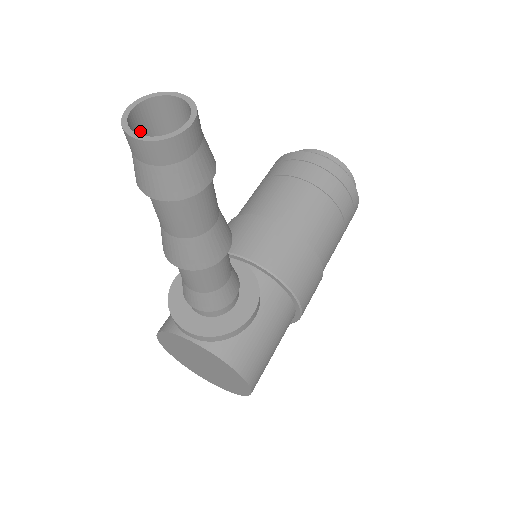
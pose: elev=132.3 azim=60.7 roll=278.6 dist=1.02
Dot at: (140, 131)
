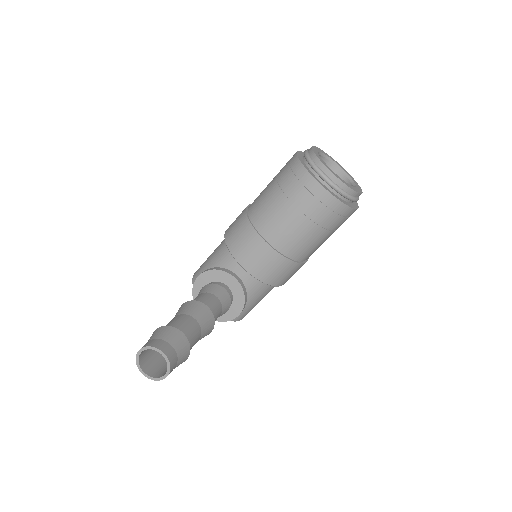
Dot at: occluded
